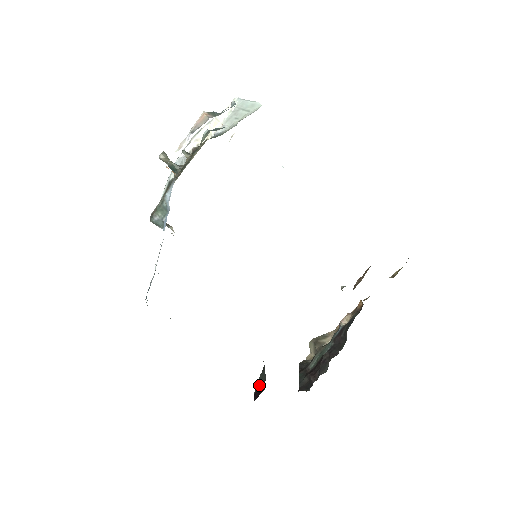
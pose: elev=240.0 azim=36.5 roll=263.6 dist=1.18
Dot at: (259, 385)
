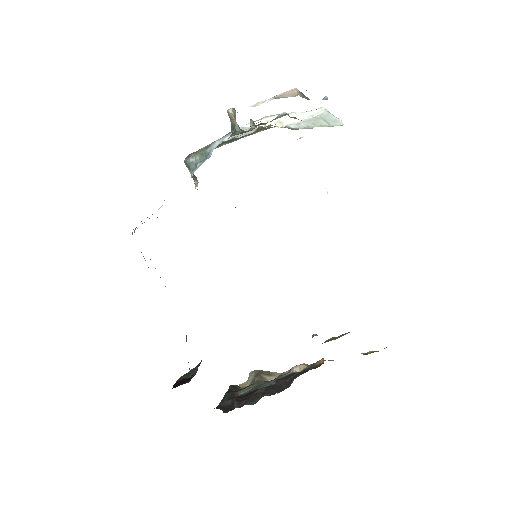
Dot at: (185, 377)
